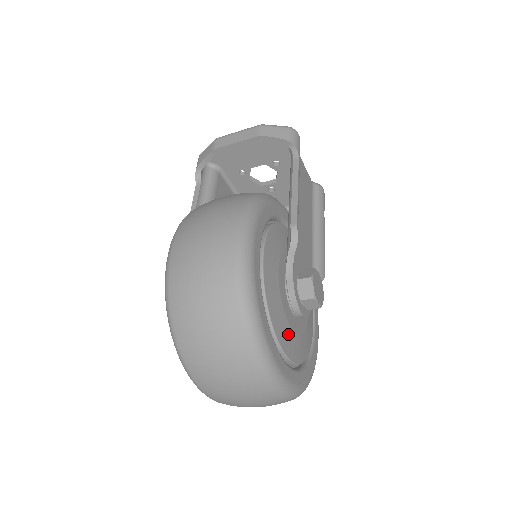
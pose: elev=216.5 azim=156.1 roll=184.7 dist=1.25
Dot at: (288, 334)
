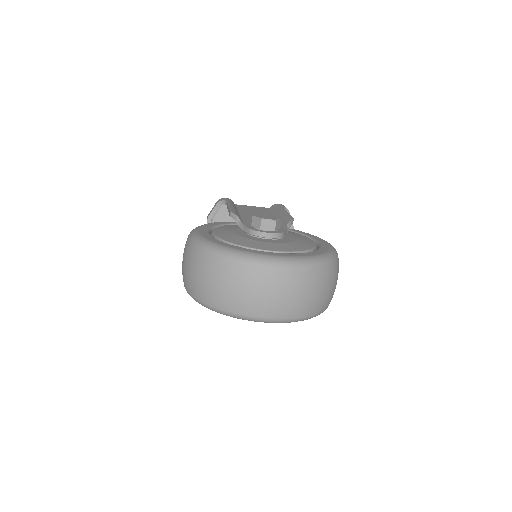
Dot at: (262, 244)
